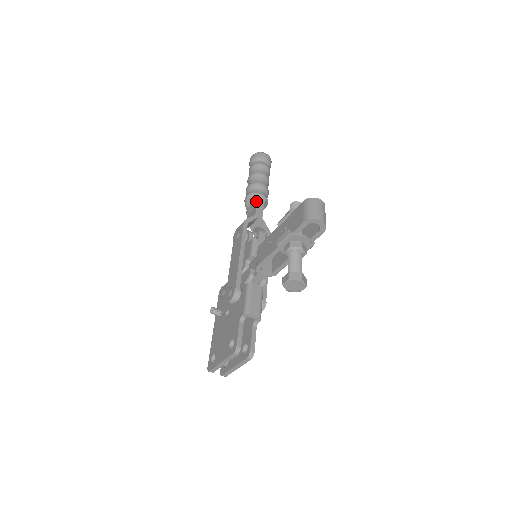
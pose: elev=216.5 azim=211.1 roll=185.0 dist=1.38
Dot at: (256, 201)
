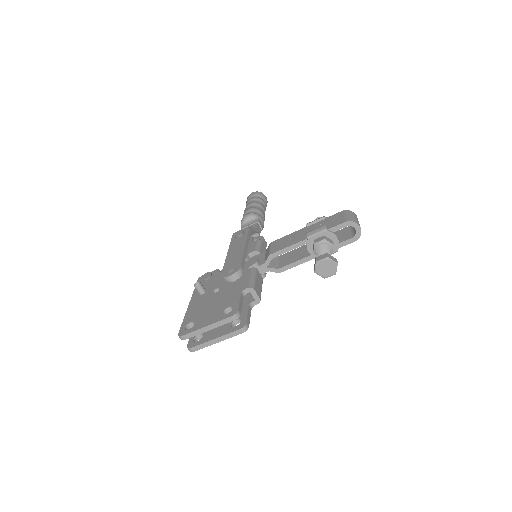
Dot at: (258, 220)
